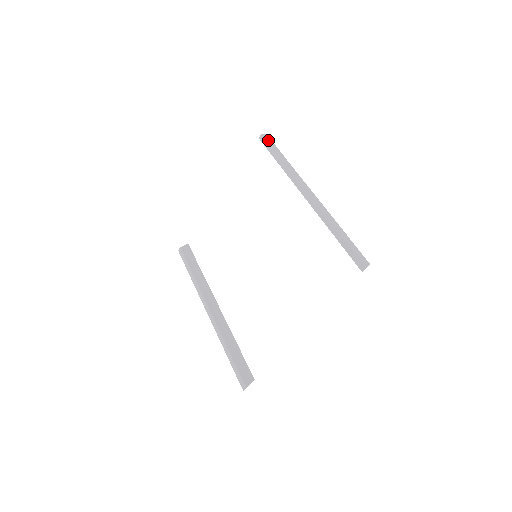
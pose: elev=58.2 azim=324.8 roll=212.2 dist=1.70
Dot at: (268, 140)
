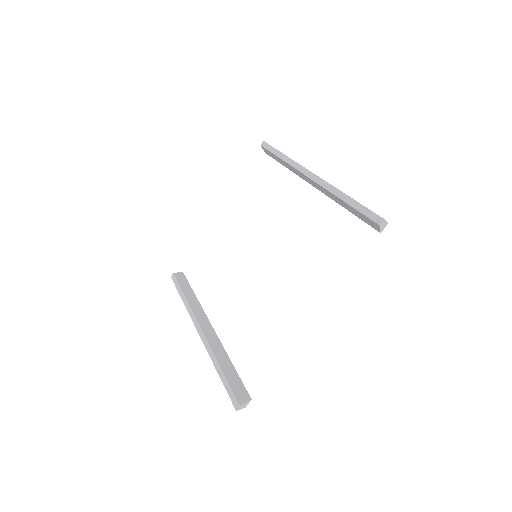
Dot at: occluded
